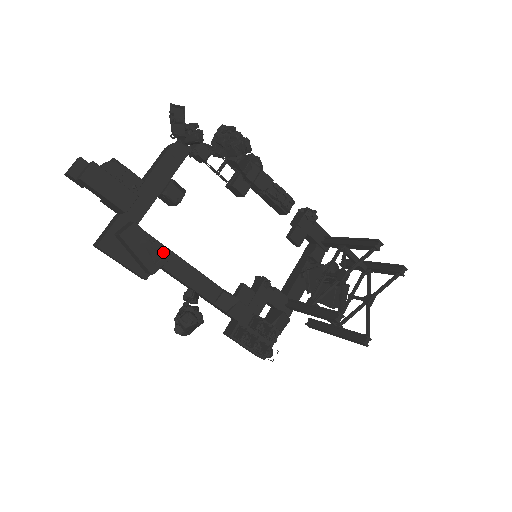
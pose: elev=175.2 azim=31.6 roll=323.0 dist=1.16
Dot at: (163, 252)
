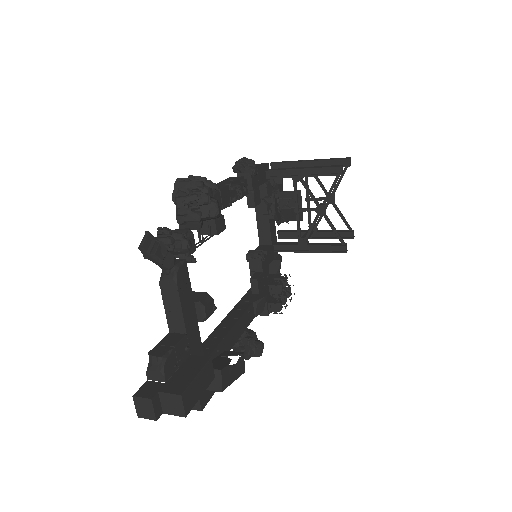
Dot at: (223, 345)
